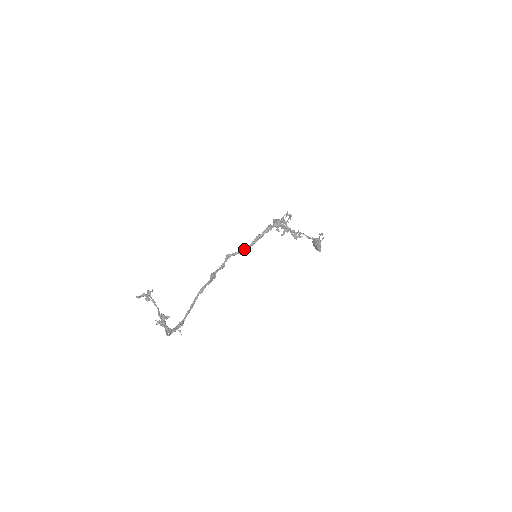
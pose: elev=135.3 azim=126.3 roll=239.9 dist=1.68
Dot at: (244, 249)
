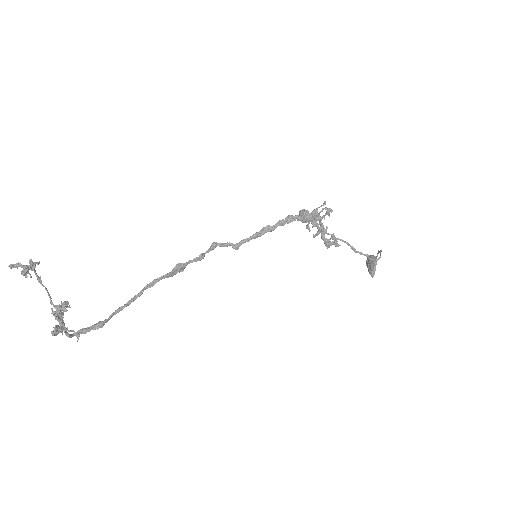
Dot at: (240, 241)
